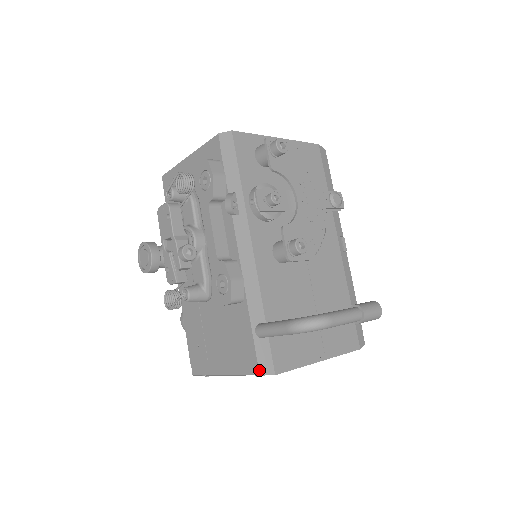
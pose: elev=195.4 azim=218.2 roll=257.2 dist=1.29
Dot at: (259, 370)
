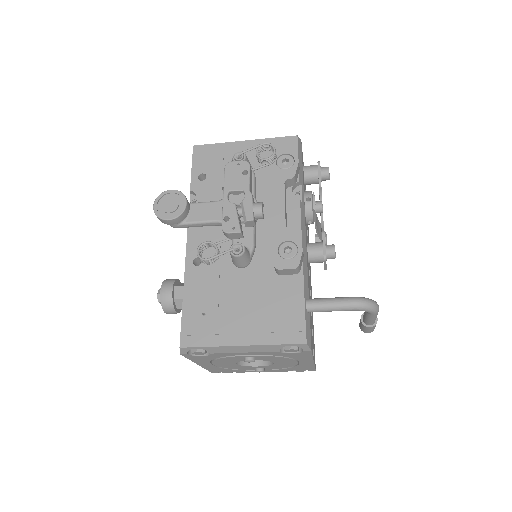
Dot at: (306, 339)
